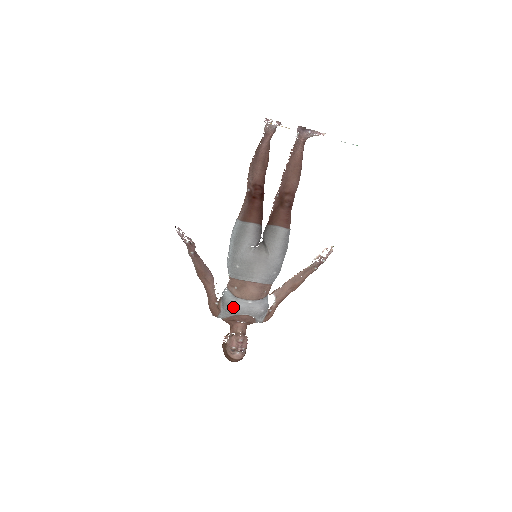
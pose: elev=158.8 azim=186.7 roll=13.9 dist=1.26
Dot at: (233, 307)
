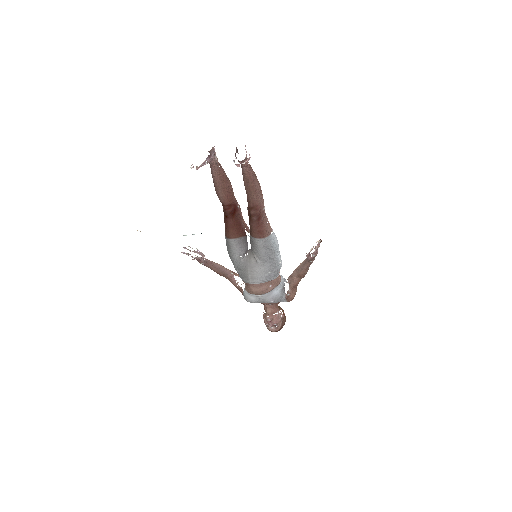
Dot at: (247, 300)
